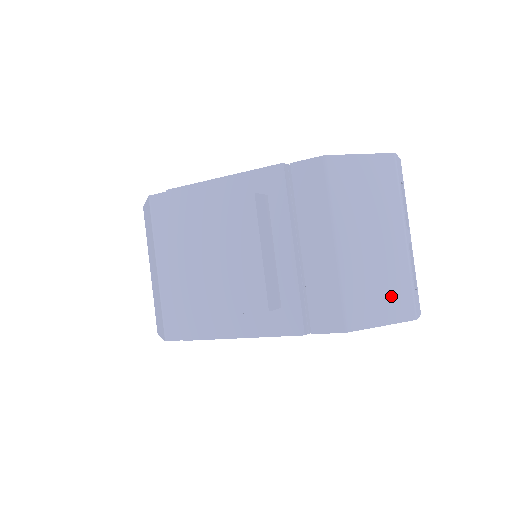
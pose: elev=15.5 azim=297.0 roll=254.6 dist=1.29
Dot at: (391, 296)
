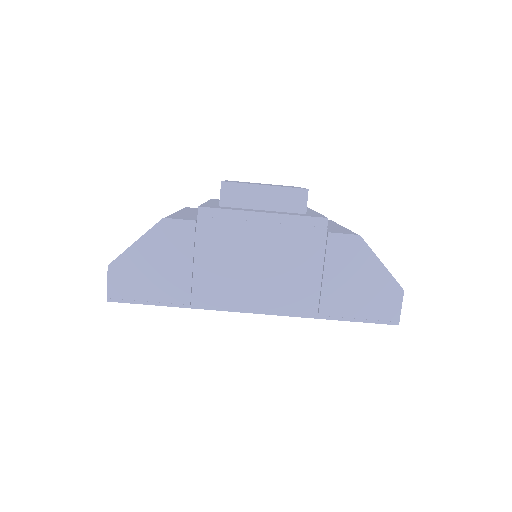
Dot at: occluded
